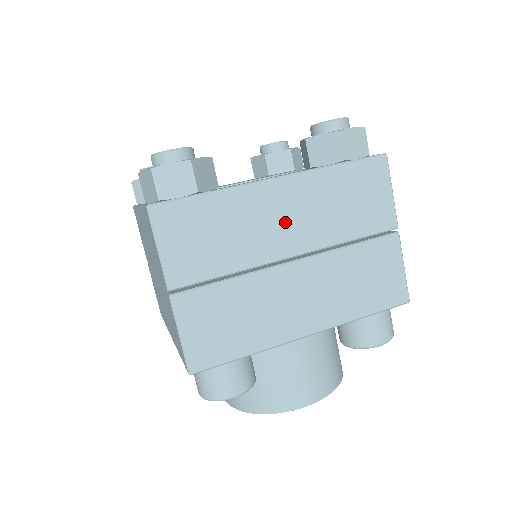
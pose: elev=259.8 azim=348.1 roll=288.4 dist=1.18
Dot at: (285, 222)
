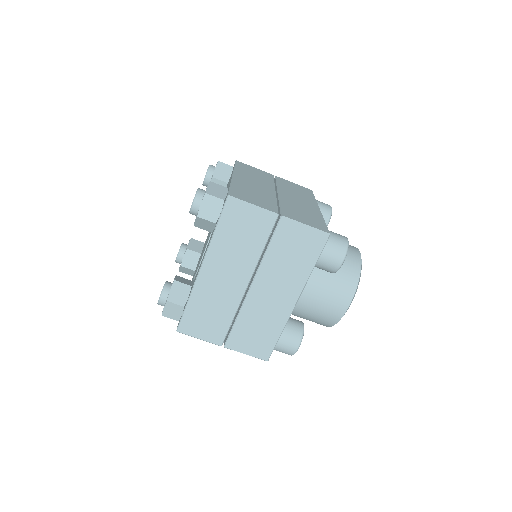
Dot at: (227, 278)
